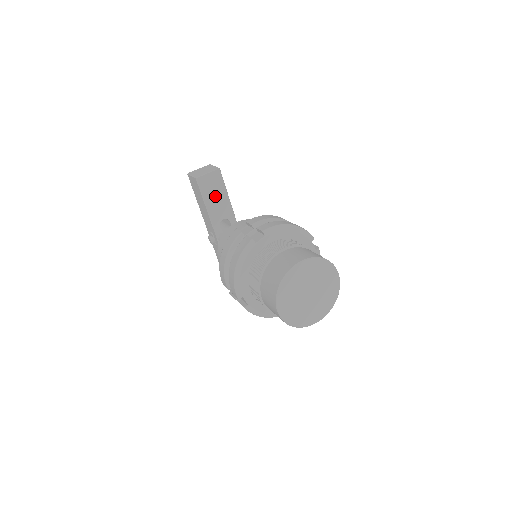
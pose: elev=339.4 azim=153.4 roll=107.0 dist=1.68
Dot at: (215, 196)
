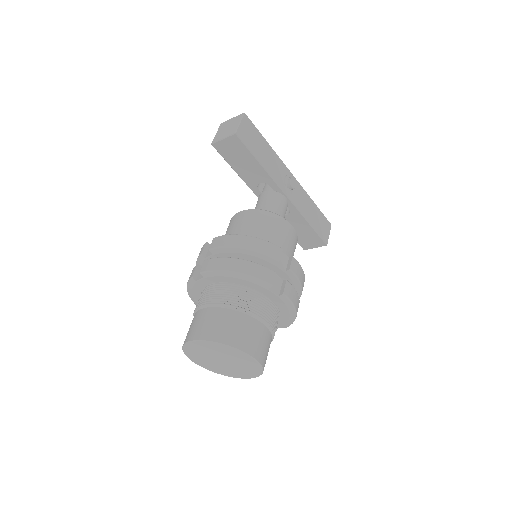
Dot at: (241, 161)
